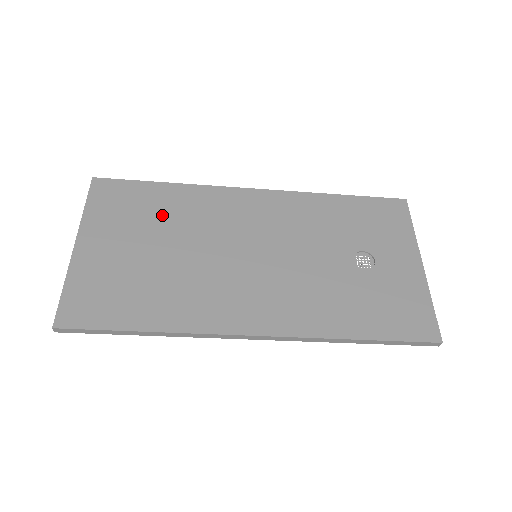
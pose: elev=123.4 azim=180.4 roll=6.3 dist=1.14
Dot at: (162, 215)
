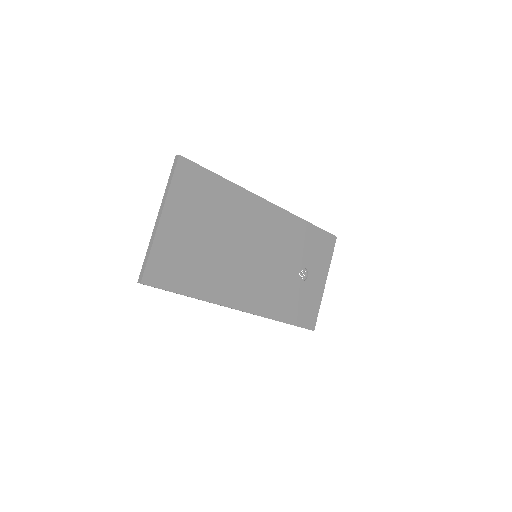
Dot at: (216, 208)
